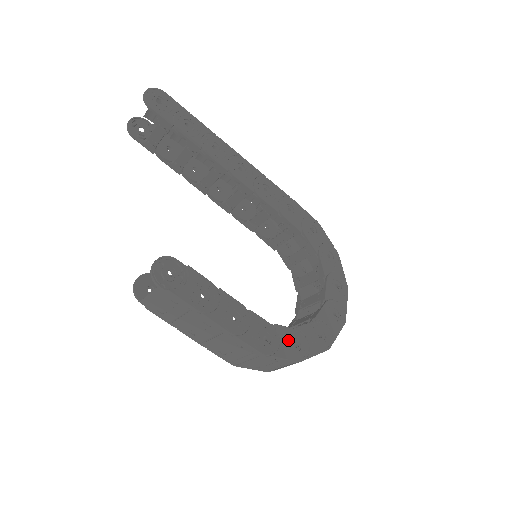
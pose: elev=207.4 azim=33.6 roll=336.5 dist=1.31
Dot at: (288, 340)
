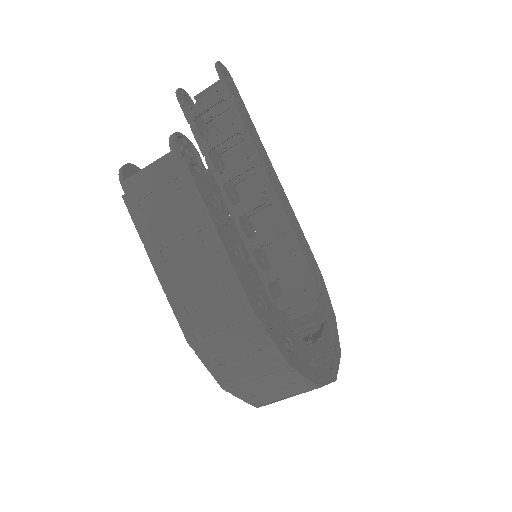
Dot at: (282, 332)
